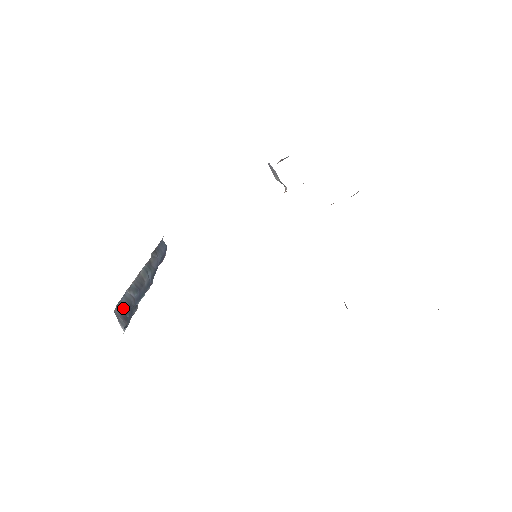
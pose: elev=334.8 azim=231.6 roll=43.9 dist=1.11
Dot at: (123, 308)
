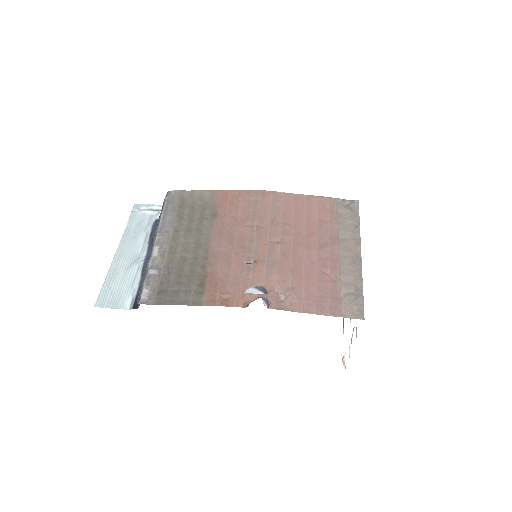
Dot at: occluded
